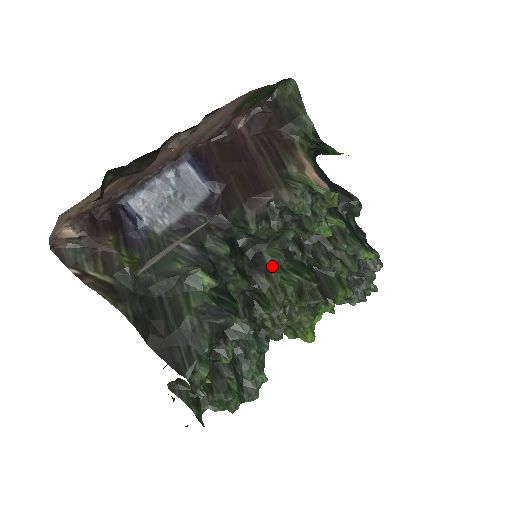
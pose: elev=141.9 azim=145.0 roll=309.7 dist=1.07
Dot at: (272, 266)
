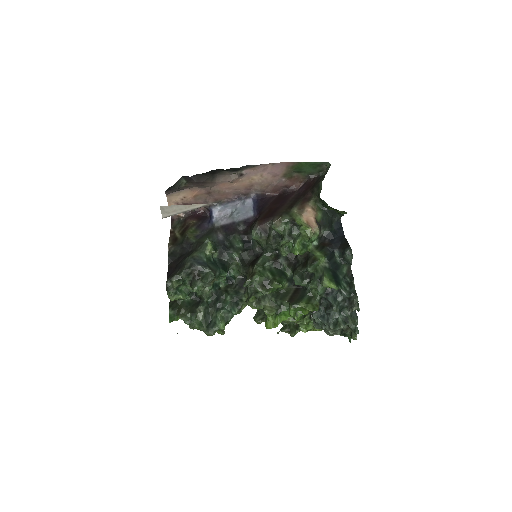
Dot at: (259, 263)
